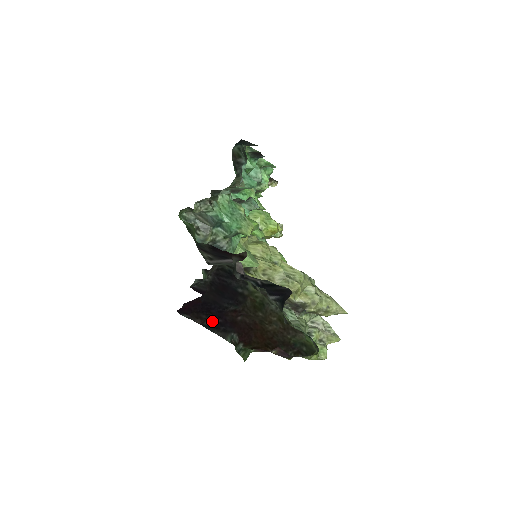
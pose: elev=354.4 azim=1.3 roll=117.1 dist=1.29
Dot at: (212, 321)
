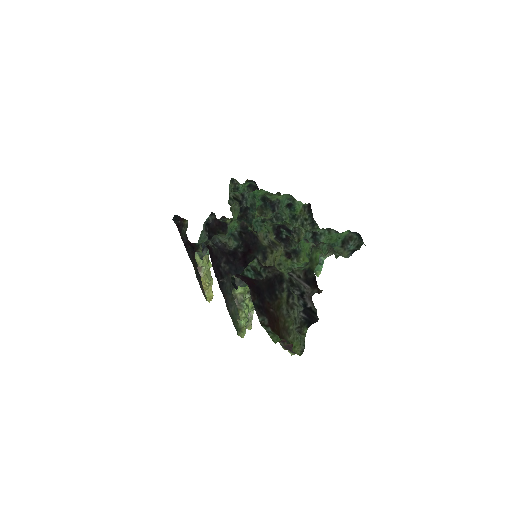
Dot at: (258, 302)
